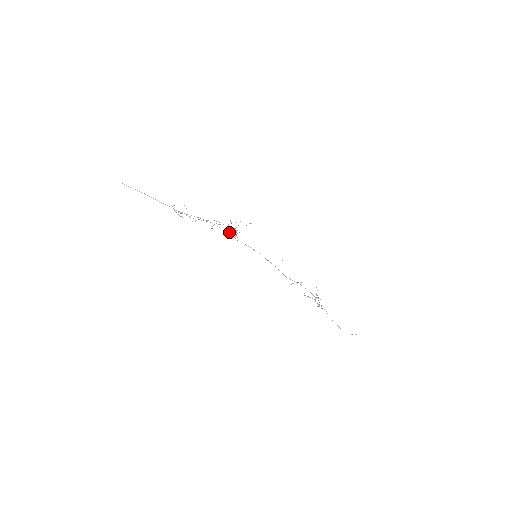
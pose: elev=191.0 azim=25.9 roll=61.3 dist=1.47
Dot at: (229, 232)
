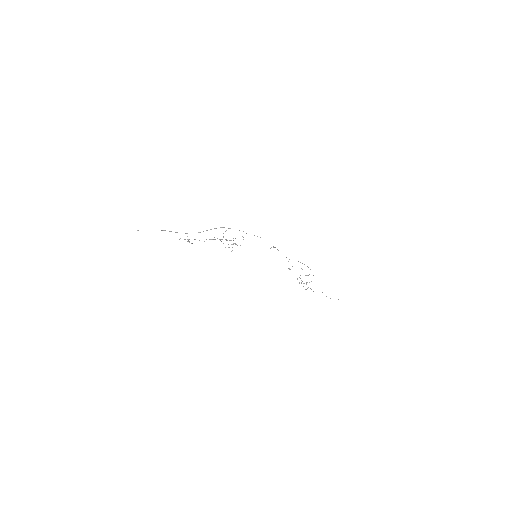
Dot at: occluded
